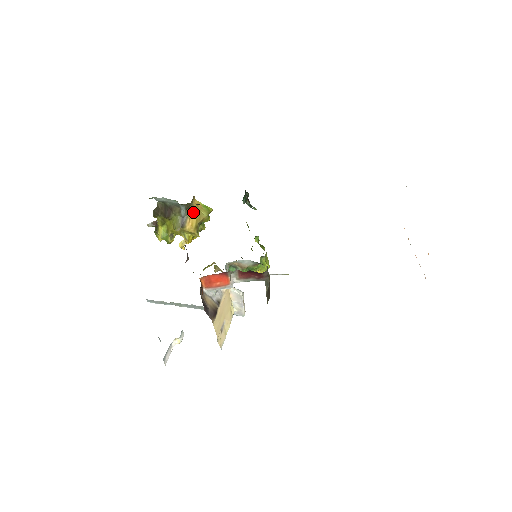
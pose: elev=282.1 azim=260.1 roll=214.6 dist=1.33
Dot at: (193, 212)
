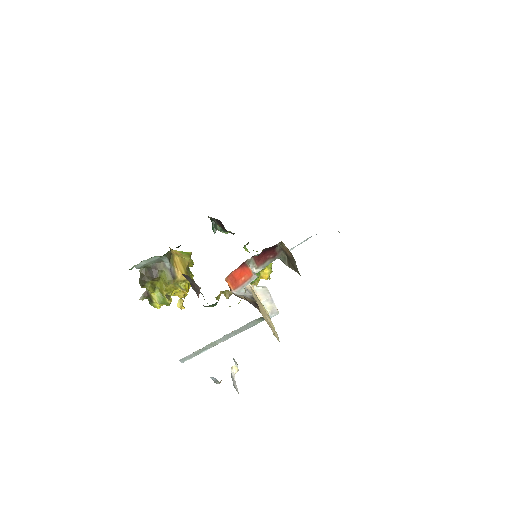
Dot at: (176, 261)
